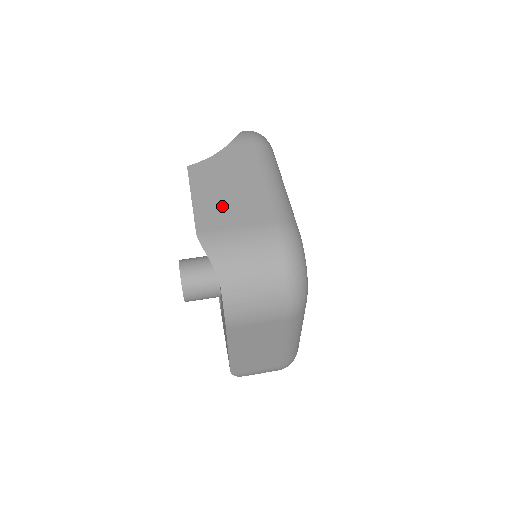
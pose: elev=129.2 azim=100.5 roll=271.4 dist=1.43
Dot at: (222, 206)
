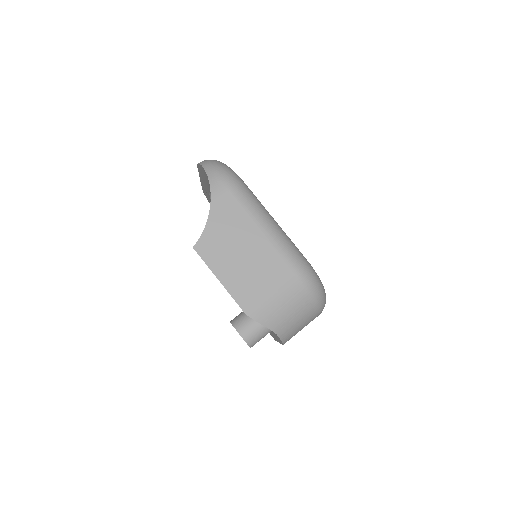
Dot at: (246, 276)
